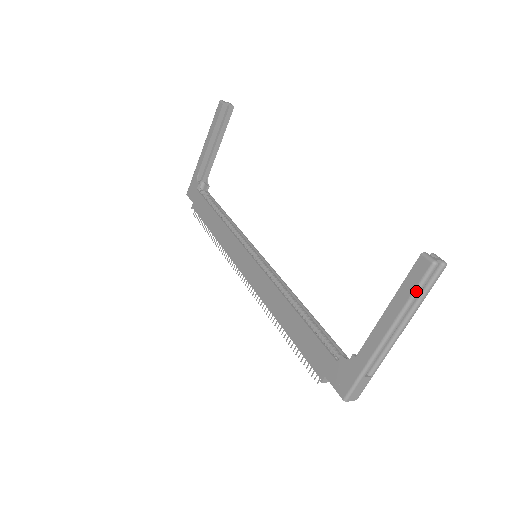
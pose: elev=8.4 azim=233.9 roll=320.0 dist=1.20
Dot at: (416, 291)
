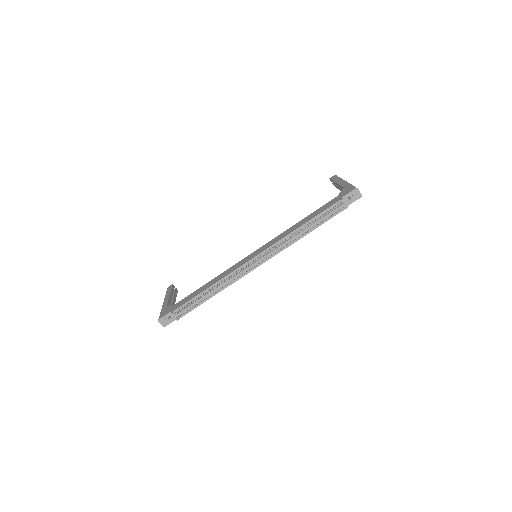
Dot at: (338, 177)
